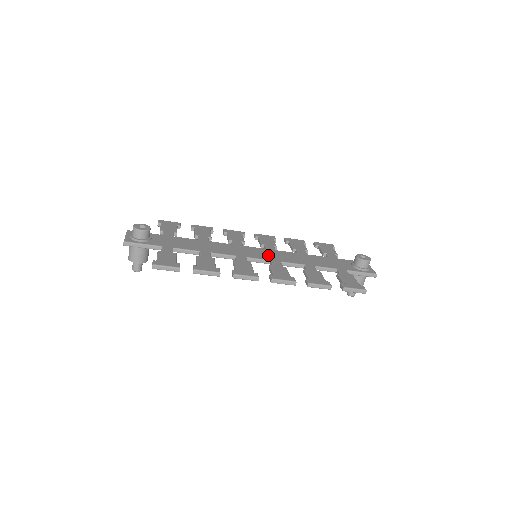
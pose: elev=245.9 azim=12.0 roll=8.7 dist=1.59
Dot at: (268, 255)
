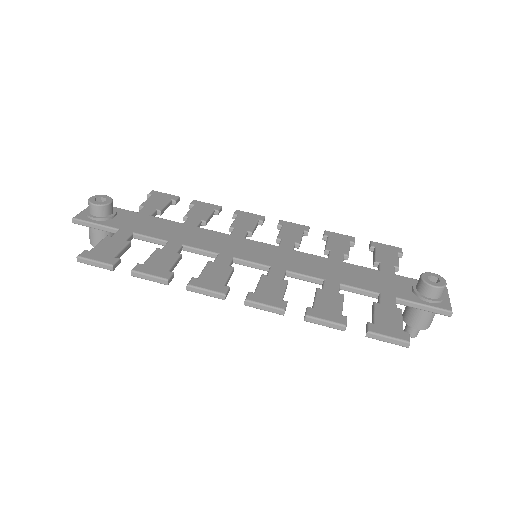
Dot at: (272, 257)
